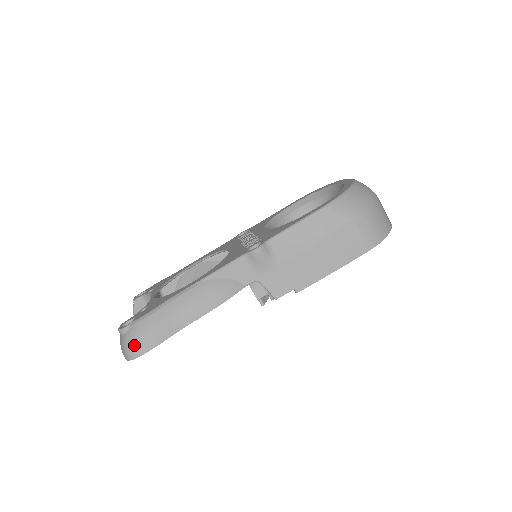
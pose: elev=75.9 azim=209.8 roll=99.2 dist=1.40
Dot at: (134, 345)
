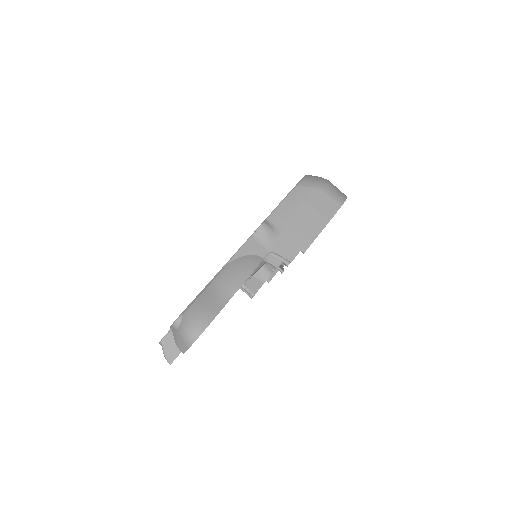
Dot at: (194, 325)
